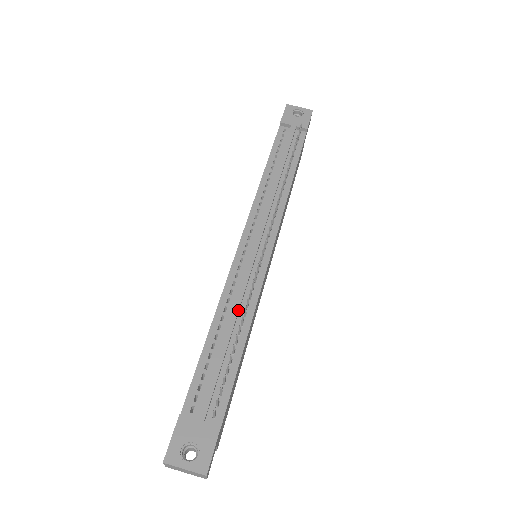
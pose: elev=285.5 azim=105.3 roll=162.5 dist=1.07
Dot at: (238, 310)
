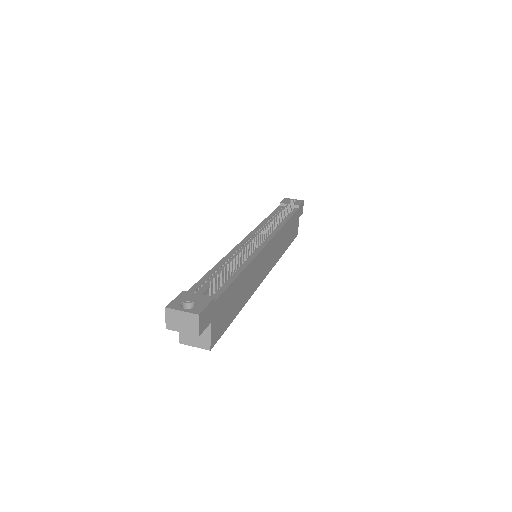
Dot at: occluded
